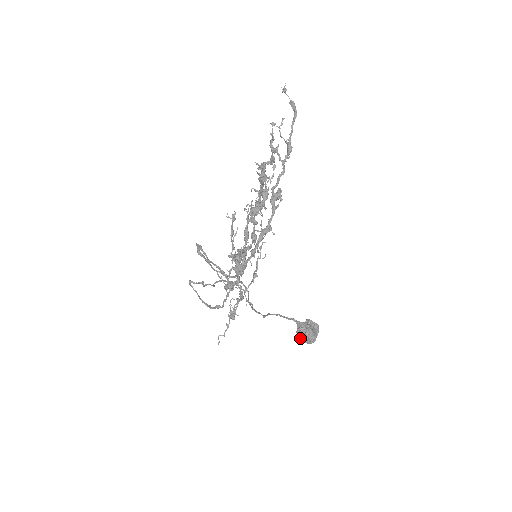
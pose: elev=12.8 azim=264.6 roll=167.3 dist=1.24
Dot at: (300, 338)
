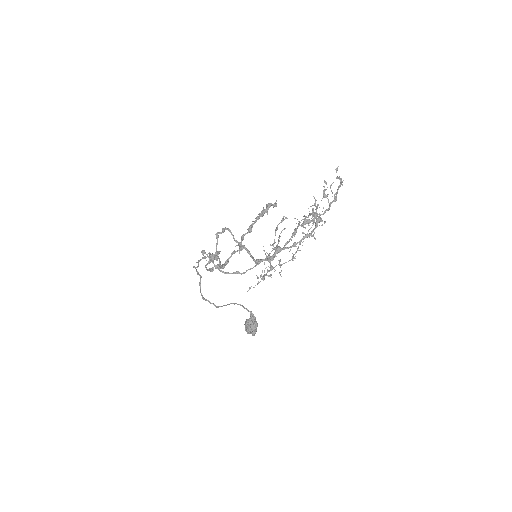
Dot at: (248, 328)
